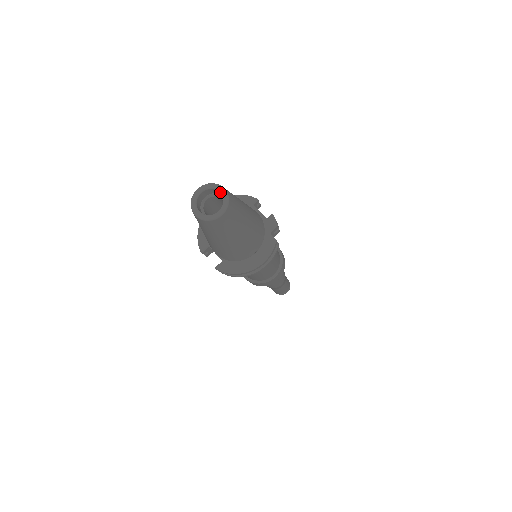
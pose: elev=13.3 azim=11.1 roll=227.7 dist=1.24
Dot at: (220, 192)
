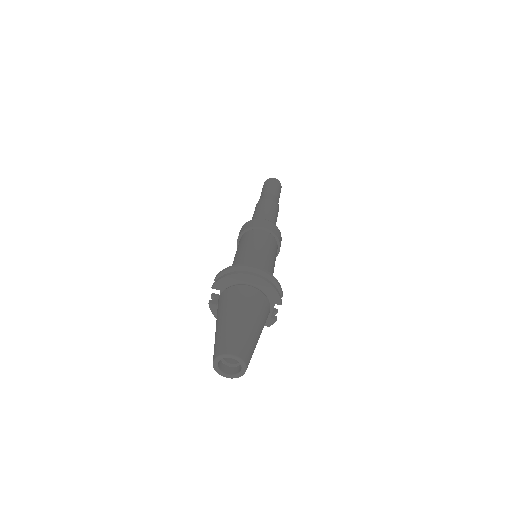
Dot at: (241, 370)
